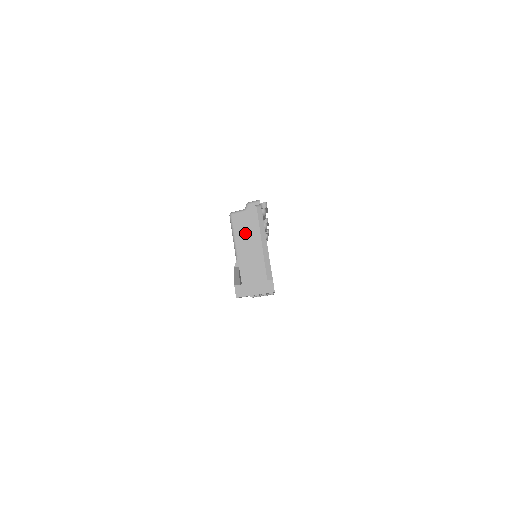
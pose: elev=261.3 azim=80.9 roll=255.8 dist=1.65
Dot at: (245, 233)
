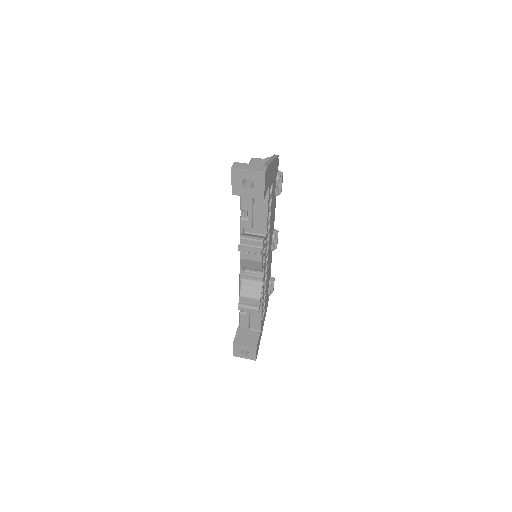
Dot at: occluded
